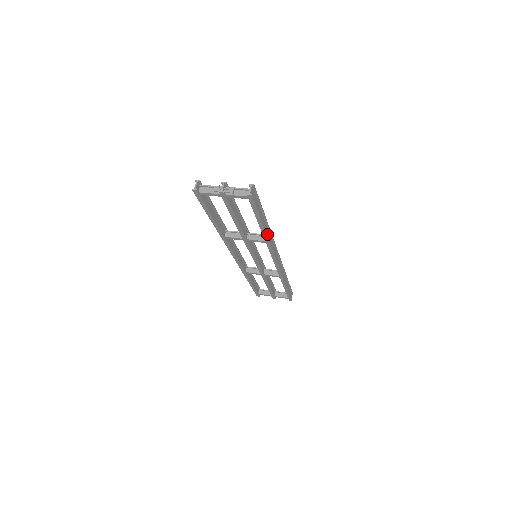
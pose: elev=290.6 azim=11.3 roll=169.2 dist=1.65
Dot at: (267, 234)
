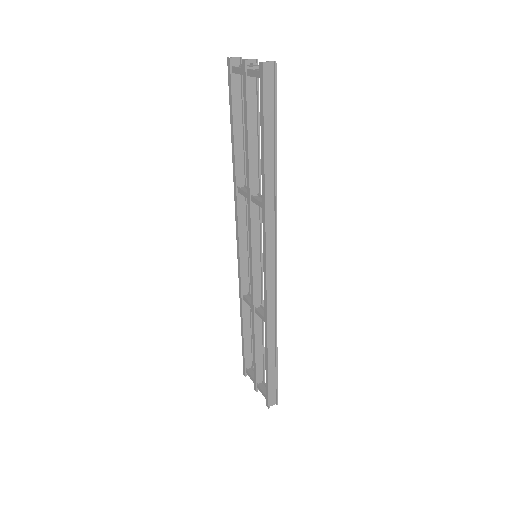
Dot at: (269, 189)
